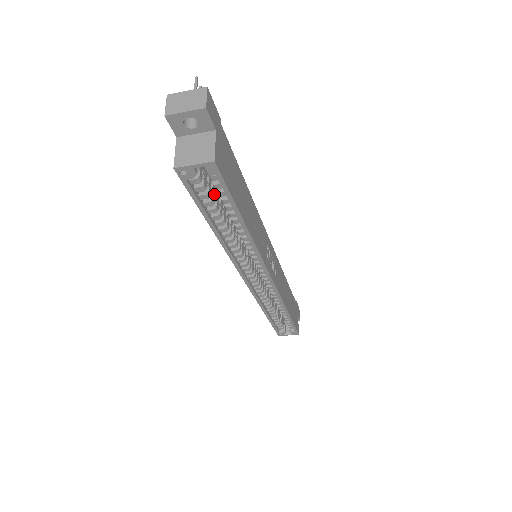
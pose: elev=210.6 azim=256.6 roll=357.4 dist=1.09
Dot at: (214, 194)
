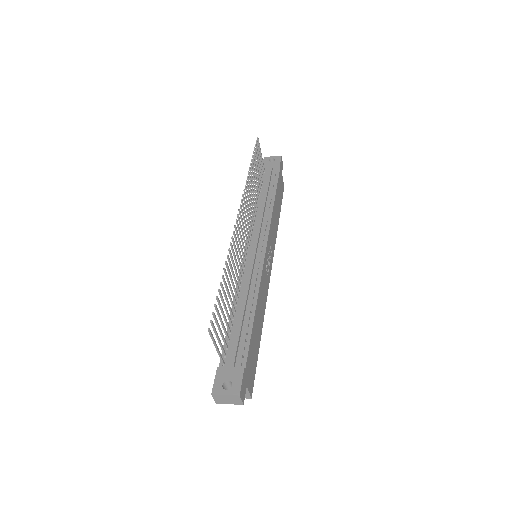
Dot at: occluded
